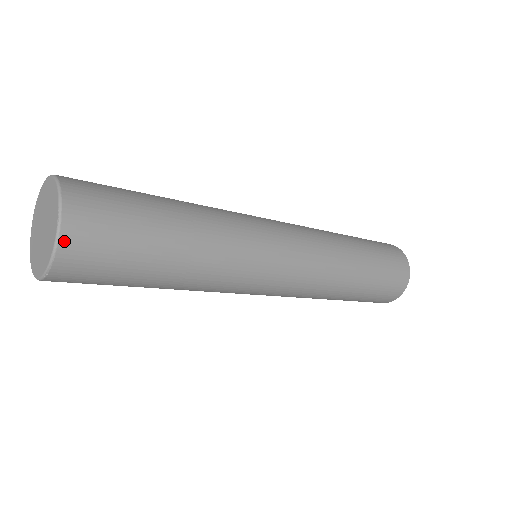
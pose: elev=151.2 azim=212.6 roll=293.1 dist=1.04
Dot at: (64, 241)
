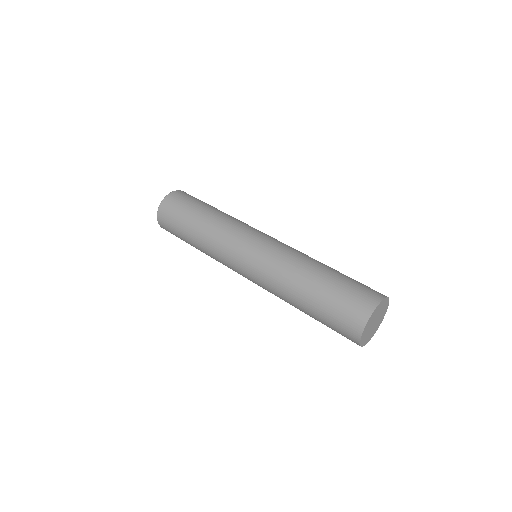
Dot at: (165, 200)
